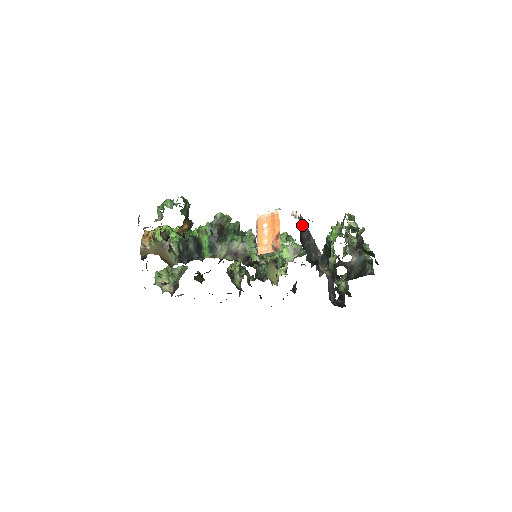
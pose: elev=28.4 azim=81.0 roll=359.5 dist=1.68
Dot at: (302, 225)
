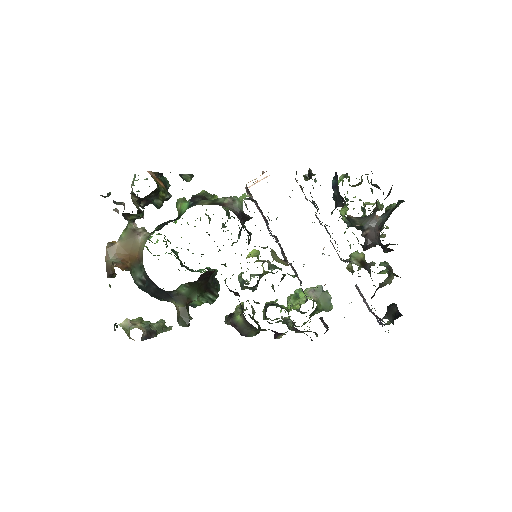
Dot at: (301, 188)
